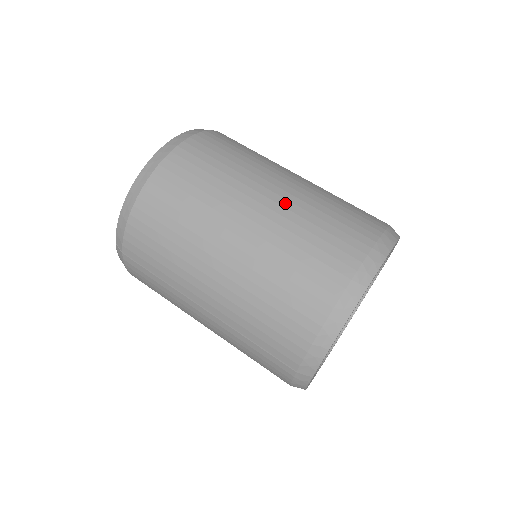
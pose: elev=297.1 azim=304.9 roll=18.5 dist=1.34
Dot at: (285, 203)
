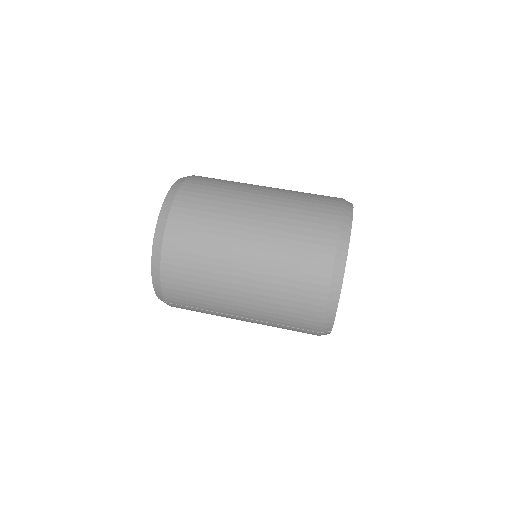
Dot at: (265, 232)
